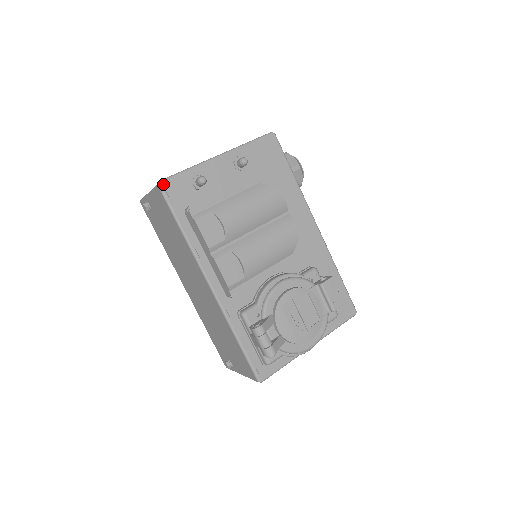
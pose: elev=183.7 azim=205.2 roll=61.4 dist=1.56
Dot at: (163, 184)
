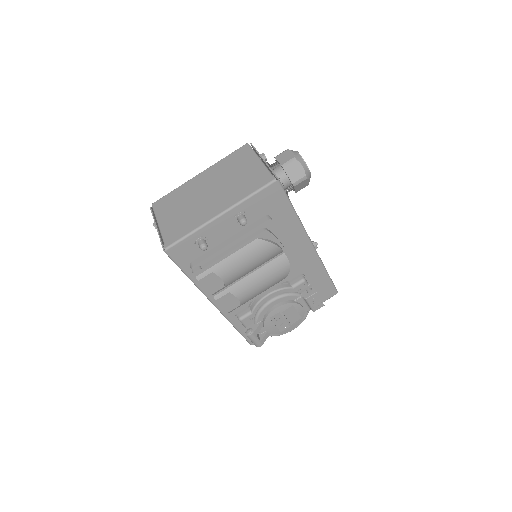
Dot at: (169, 251)
